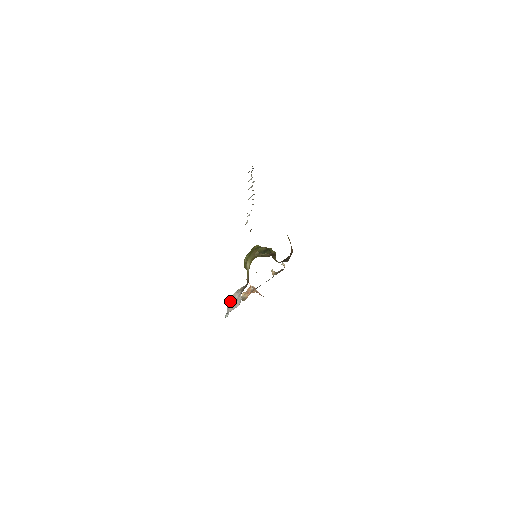
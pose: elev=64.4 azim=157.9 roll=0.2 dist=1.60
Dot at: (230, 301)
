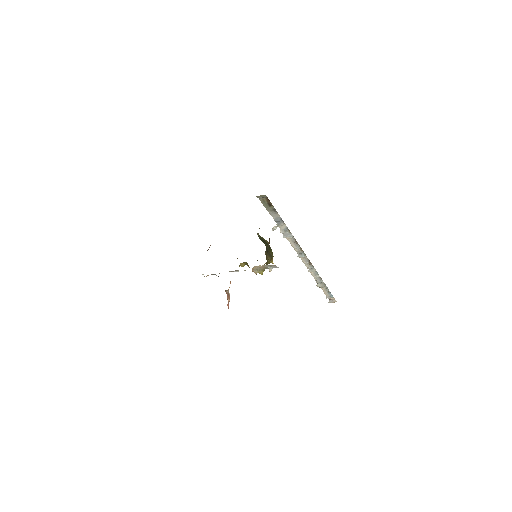
Dot at: occluded
